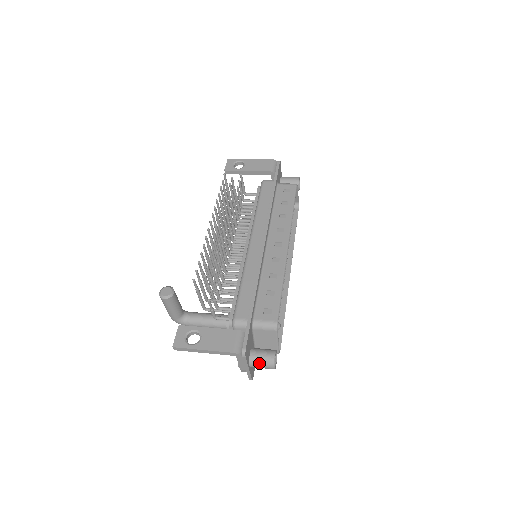
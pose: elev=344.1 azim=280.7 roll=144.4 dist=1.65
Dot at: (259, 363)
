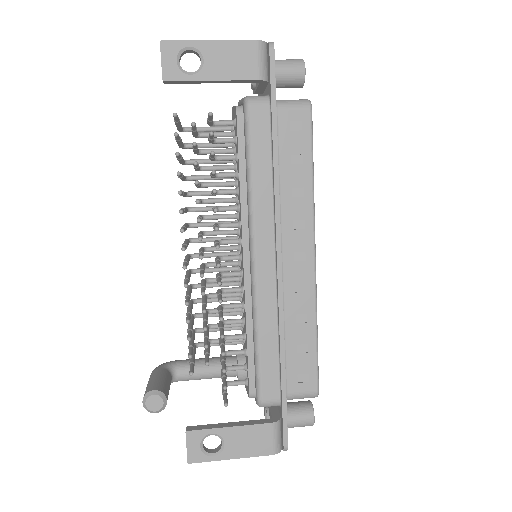
Dot at: occluded
